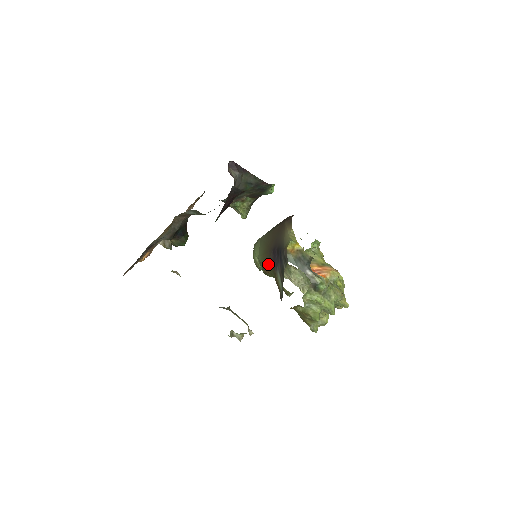
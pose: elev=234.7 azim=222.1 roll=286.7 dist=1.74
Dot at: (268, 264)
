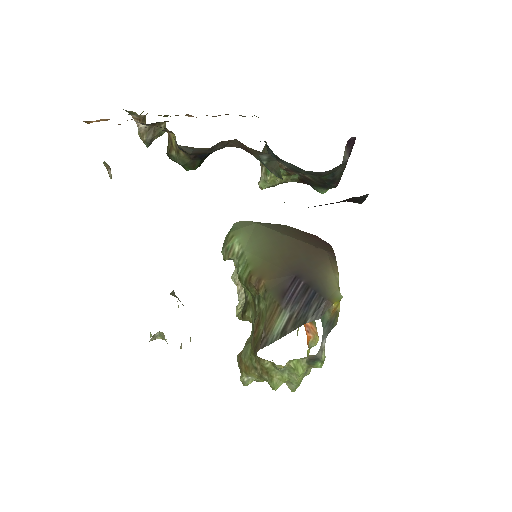
Dot at: (269, 283)
